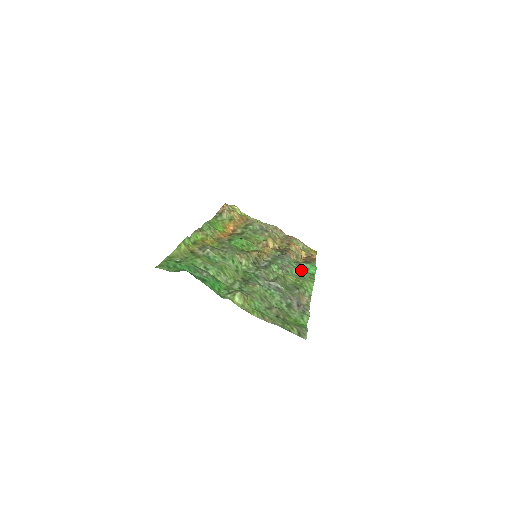
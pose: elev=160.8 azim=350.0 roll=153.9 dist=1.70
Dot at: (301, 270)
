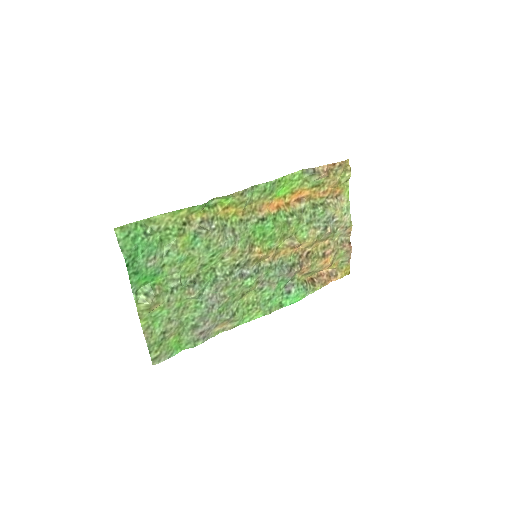
Dot at: (278, 295)
